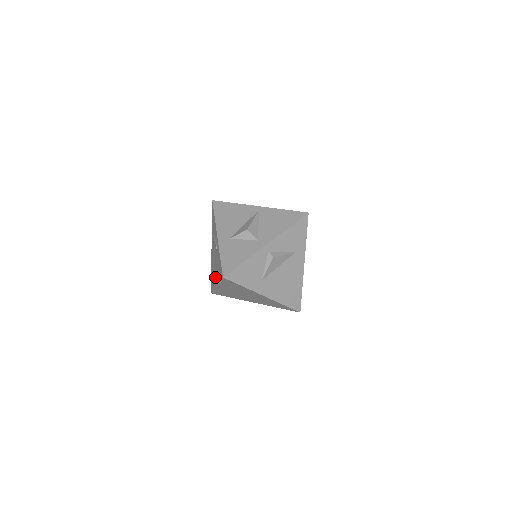
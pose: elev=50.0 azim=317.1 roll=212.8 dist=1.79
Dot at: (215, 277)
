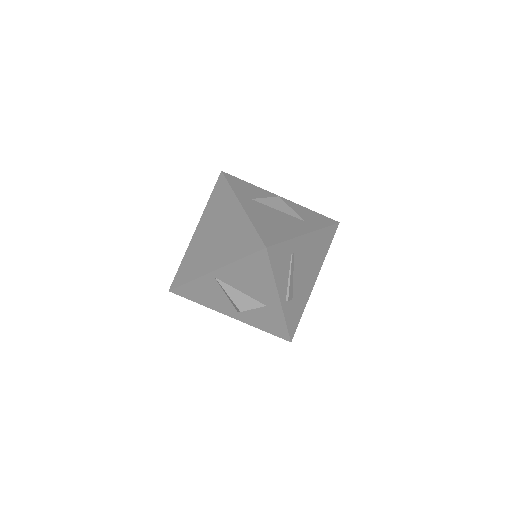
Dot at: occluded
